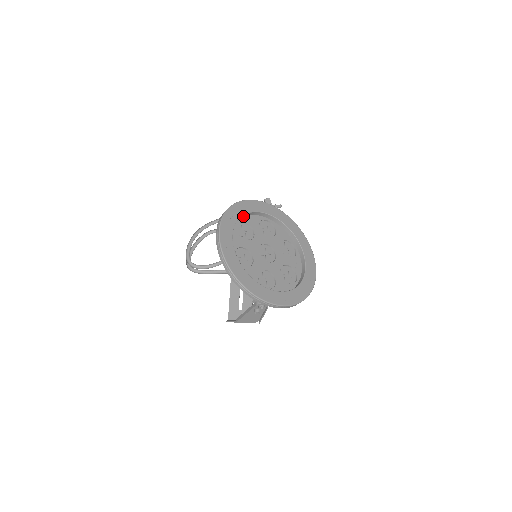
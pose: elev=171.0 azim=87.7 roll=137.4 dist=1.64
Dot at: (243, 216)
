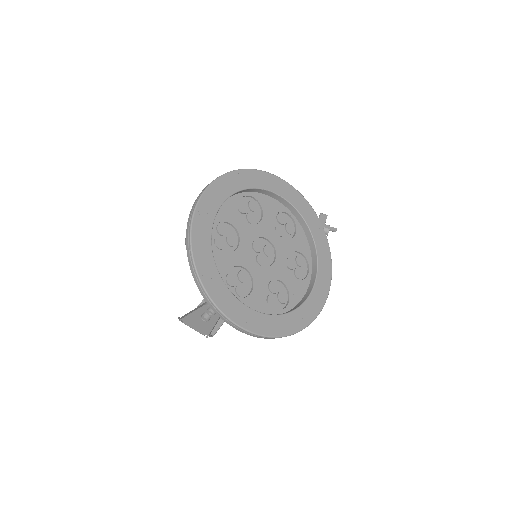
Dot at: (259, 191)
